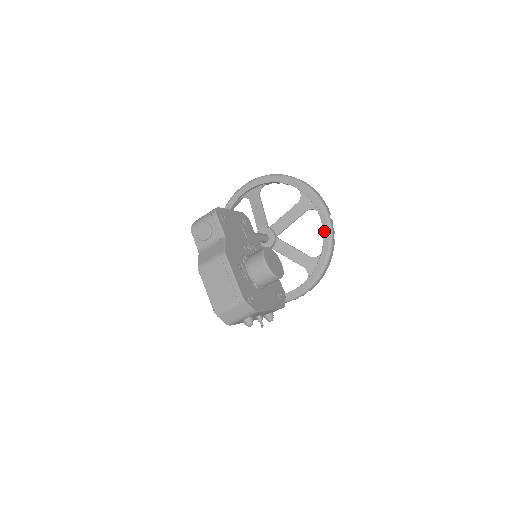
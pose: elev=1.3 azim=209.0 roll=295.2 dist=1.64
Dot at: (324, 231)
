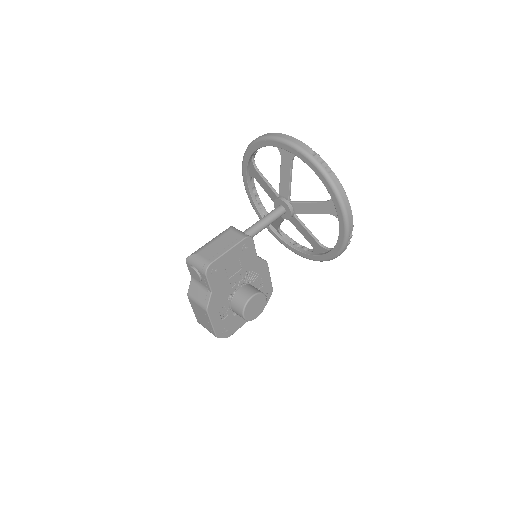
Dot at: (338, 243)
